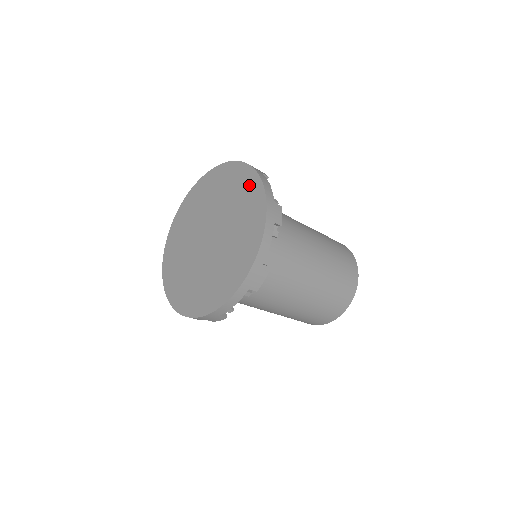
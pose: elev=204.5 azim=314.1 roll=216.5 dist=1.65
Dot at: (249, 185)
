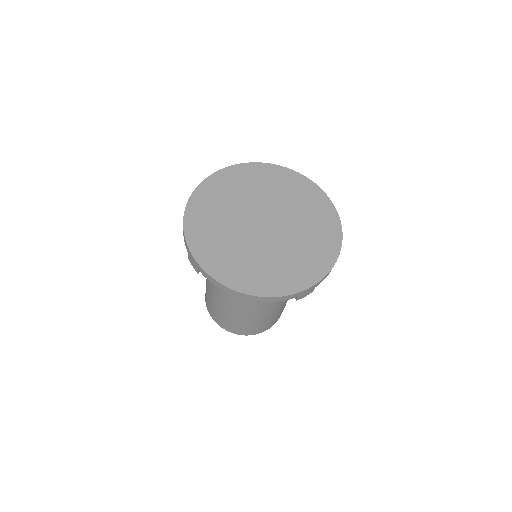
Dot at: (324, 255)
